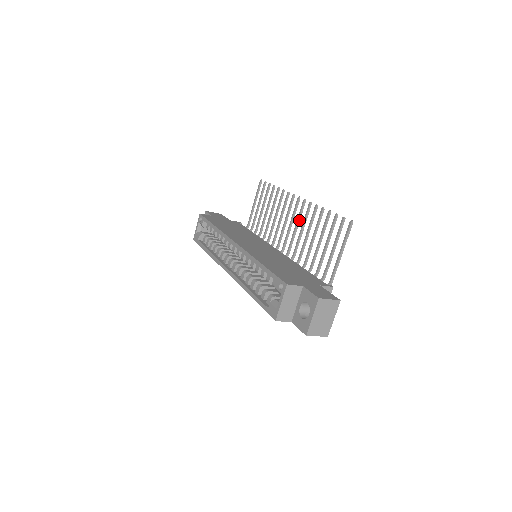
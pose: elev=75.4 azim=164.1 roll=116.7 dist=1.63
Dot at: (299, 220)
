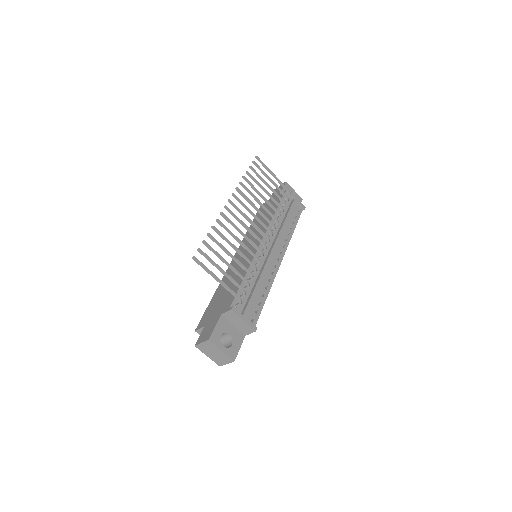
Dot at: (240, 221)
